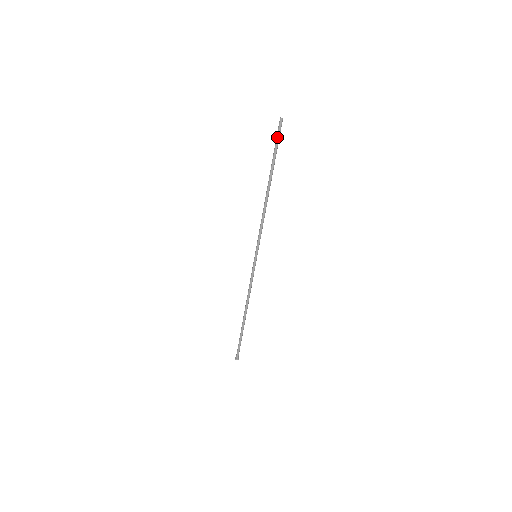
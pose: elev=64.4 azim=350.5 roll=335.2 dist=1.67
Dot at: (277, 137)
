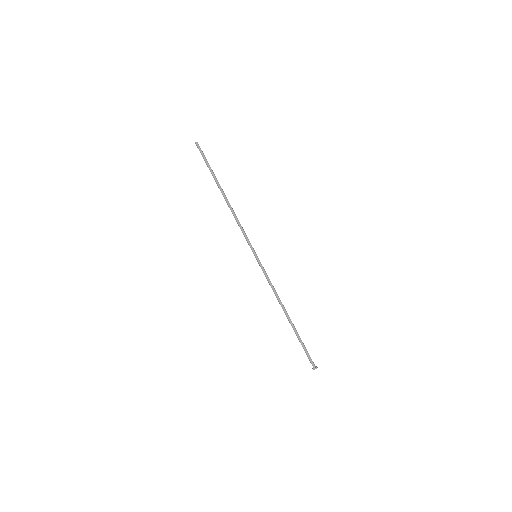
Dot at: (203, 156)
